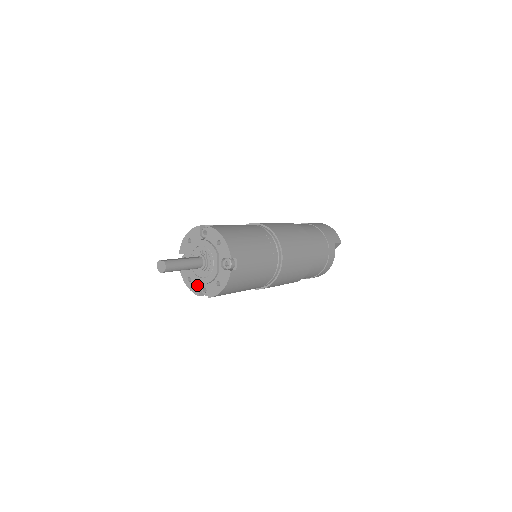
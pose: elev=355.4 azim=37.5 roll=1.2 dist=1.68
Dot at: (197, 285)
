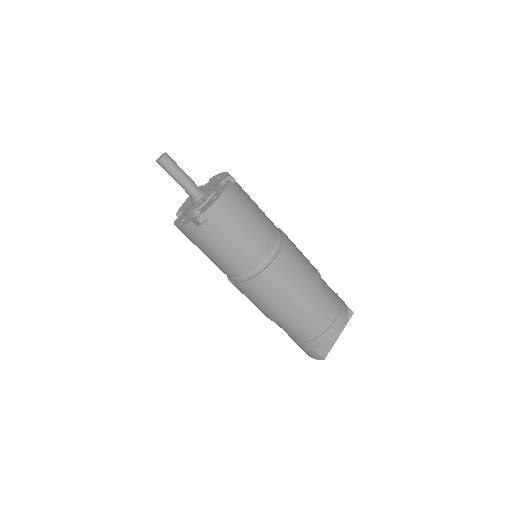
Dot at: (191, 216)
